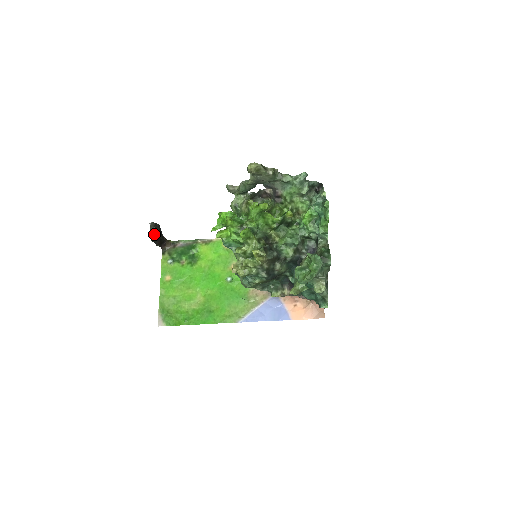
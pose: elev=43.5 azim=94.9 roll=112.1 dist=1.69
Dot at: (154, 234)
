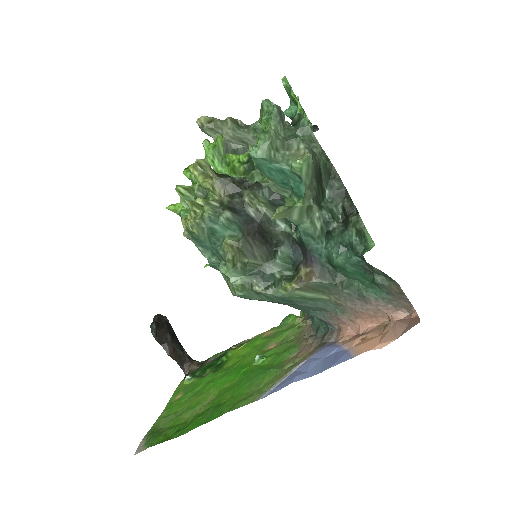
Dot at: (155, 324)
